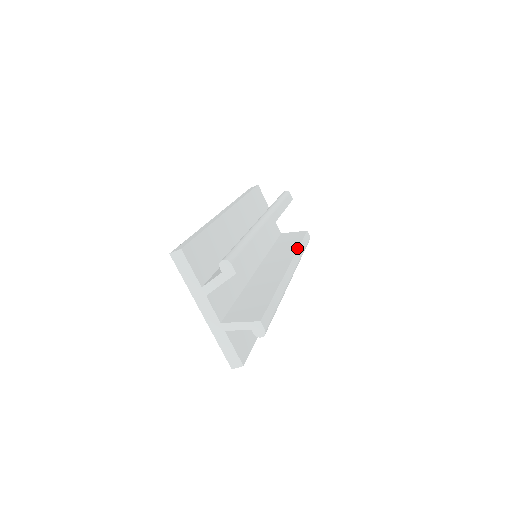
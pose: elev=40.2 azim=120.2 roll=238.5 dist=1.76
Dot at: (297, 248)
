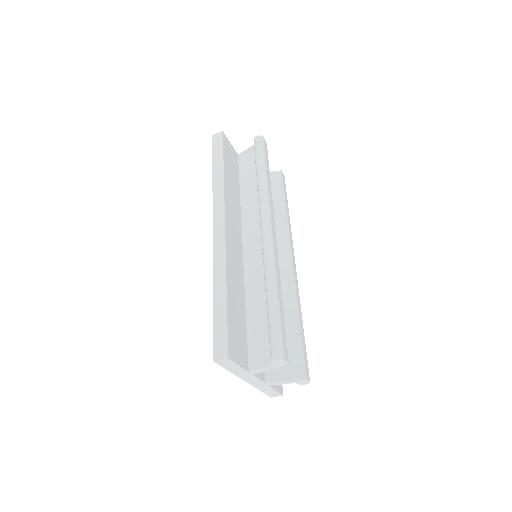
Dot at: (286, 217)
